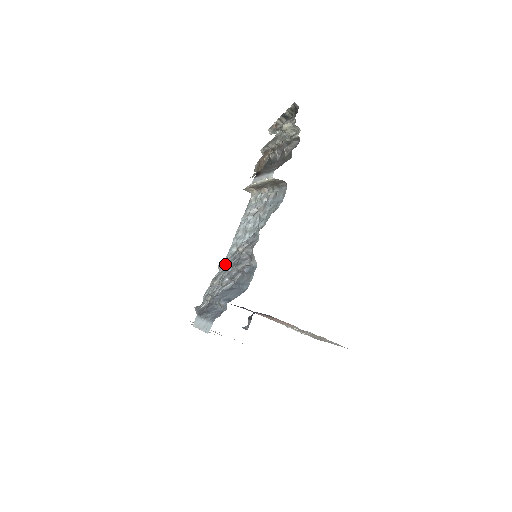
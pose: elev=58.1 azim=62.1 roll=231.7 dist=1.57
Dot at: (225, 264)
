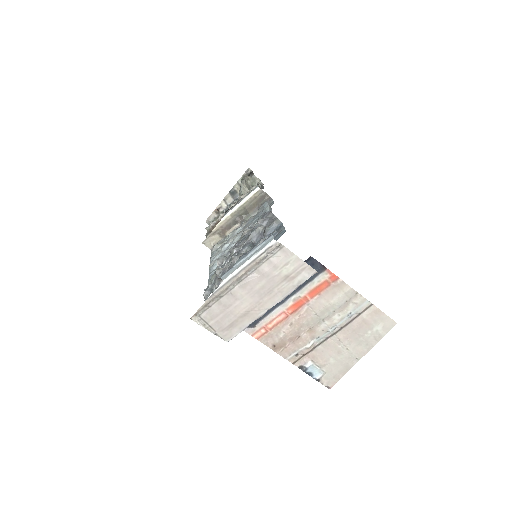
Dot at: occluded
